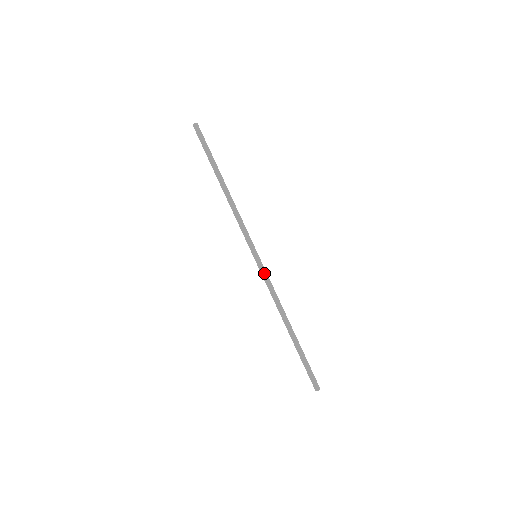
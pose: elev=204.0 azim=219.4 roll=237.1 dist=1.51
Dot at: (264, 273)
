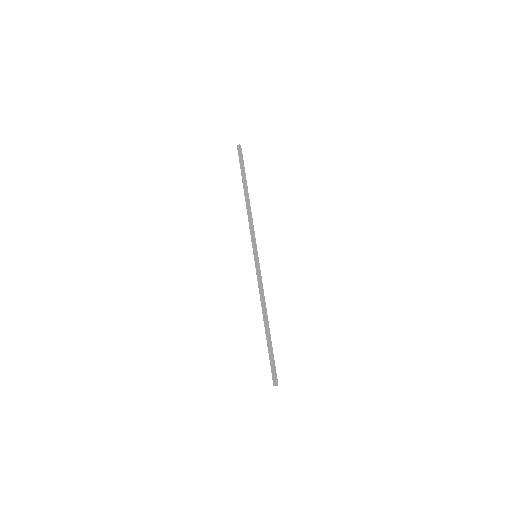
Dot at: (259, 271)
